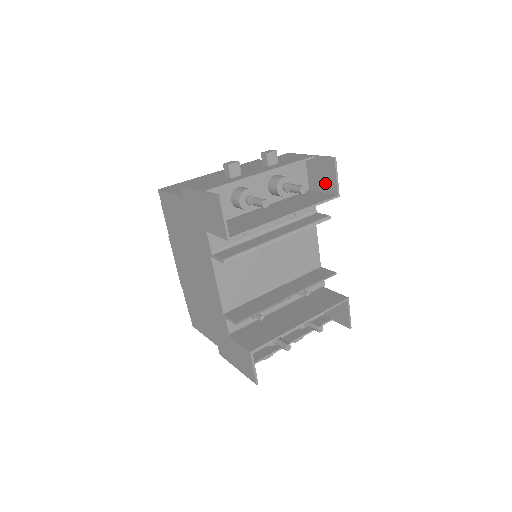
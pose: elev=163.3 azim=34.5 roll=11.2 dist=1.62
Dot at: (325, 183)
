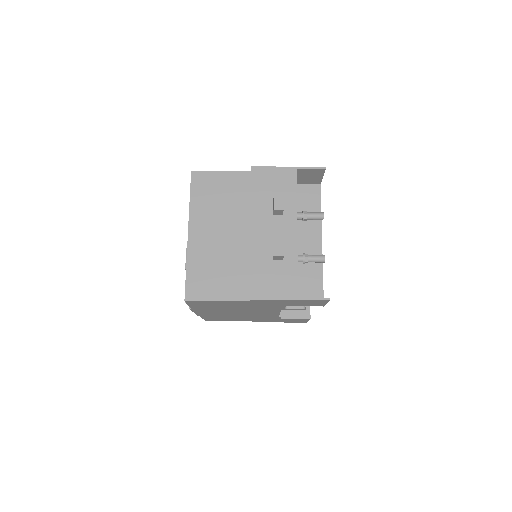
Dot at: (306, 180)
